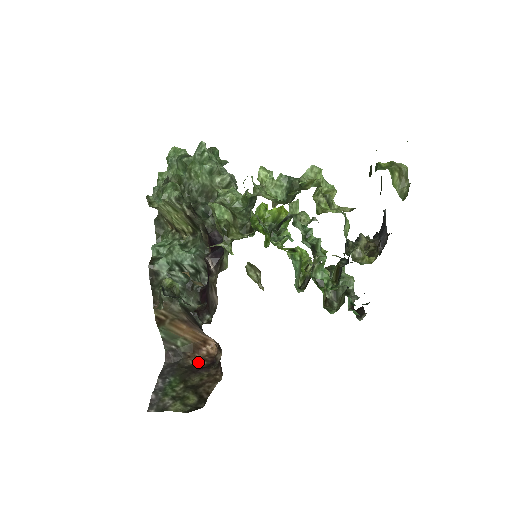
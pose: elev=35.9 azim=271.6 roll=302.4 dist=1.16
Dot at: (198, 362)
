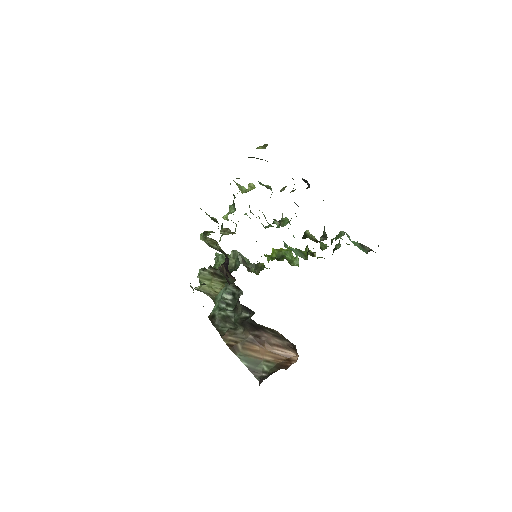
Dot at: occluded
